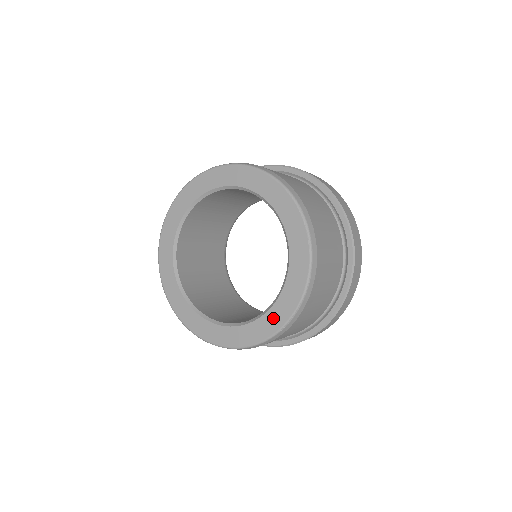
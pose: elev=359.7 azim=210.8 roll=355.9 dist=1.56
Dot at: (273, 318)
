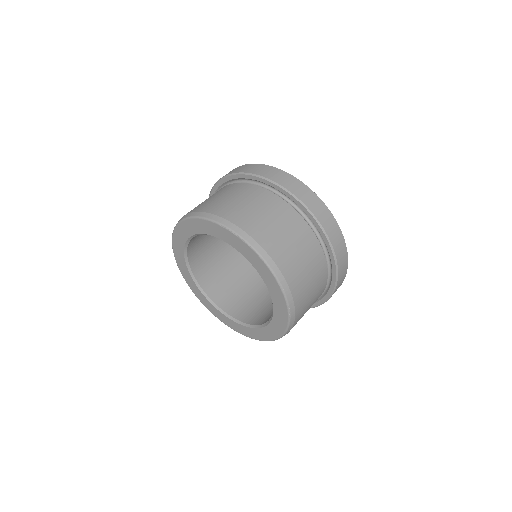
Dot at: (279, 314)
